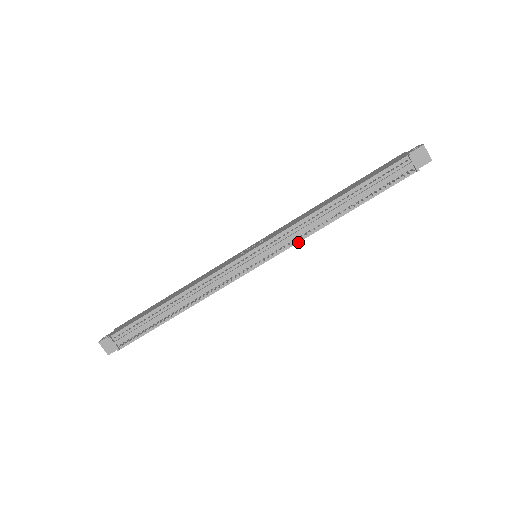
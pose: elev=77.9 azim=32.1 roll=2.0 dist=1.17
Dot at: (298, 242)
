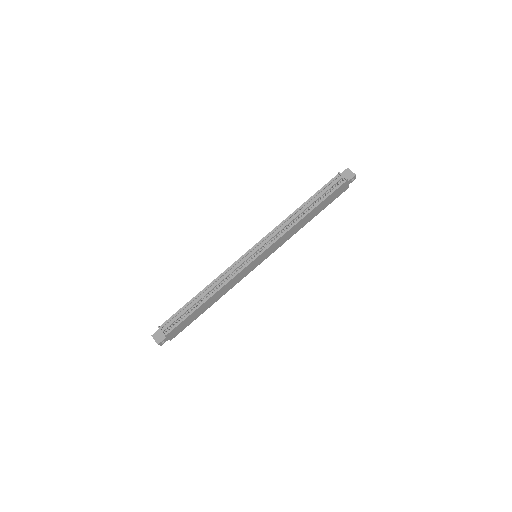
Dot at: (280, 237)
